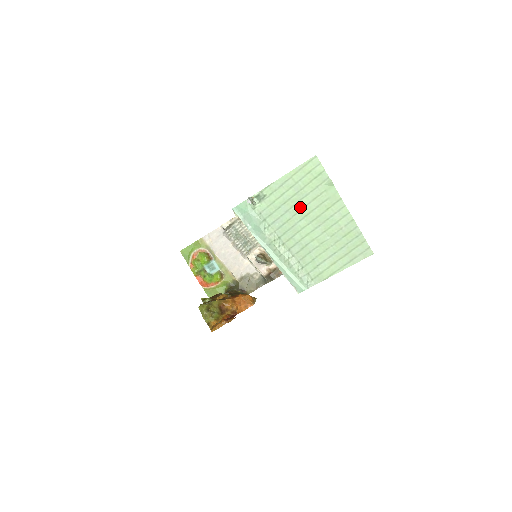
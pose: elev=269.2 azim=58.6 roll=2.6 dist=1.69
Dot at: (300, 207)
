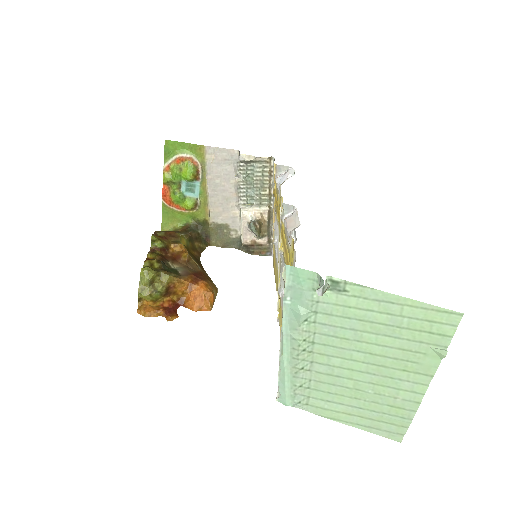
Dot at: (375, 340)
